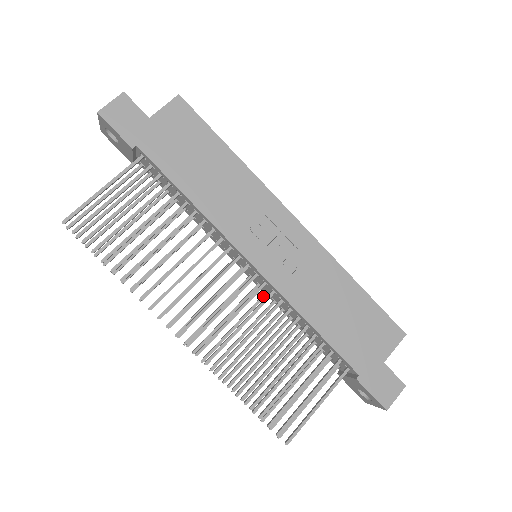
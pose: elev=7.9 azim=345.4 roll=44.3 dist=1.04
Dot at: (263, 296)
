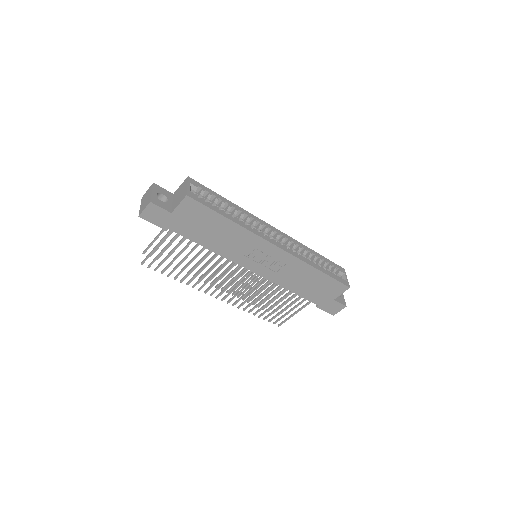
Dot at: occluded
